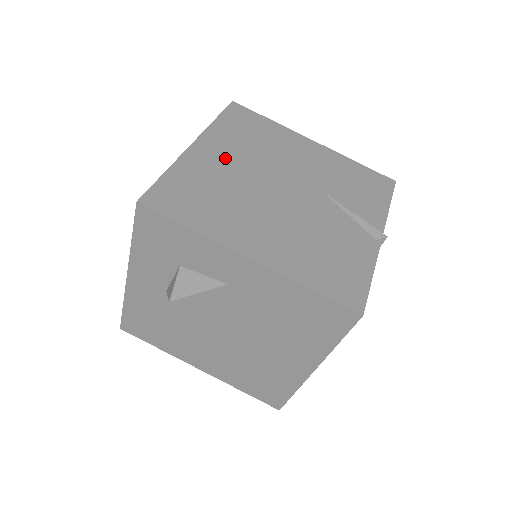
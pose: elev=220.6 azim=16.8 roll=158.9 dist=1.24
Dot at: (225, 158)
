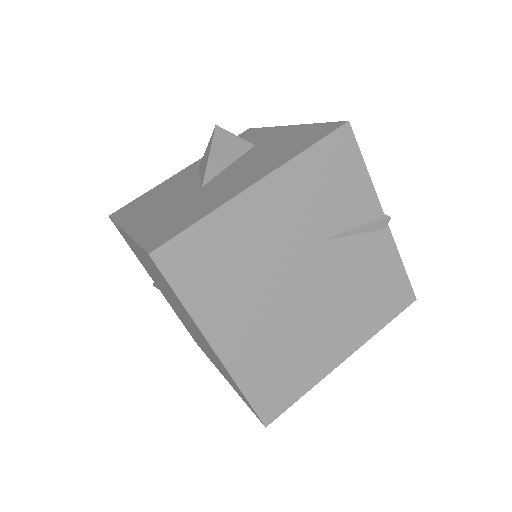
Dot at: (246, 325)
